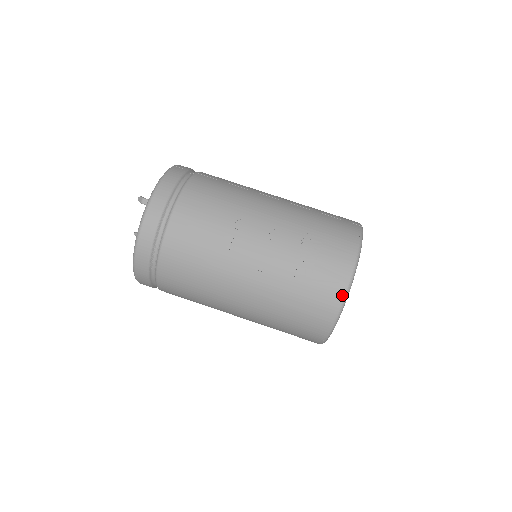
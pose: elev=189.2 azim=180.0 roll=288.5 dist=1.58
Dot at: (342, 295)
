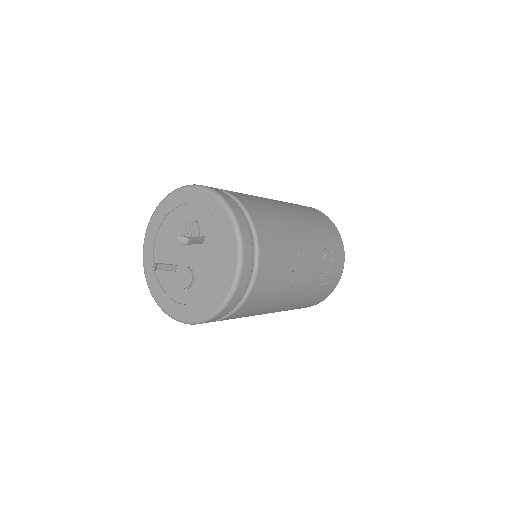
Dot at: (338, 282)
